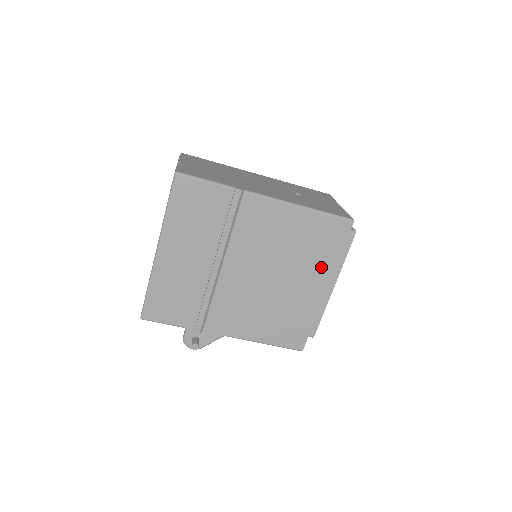
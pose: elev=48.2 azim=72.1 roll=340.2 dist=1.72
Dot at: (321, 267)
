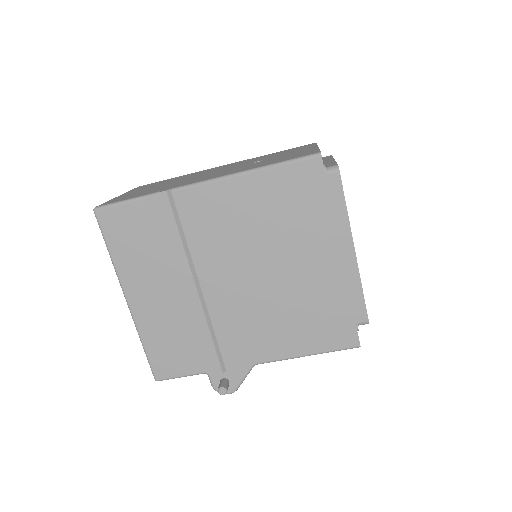
Dot at: (316, 232)
